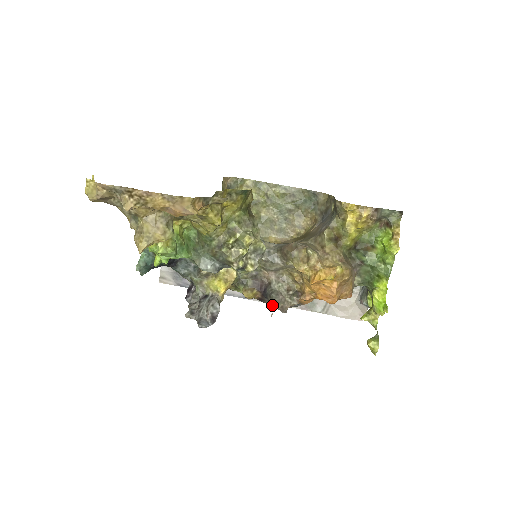
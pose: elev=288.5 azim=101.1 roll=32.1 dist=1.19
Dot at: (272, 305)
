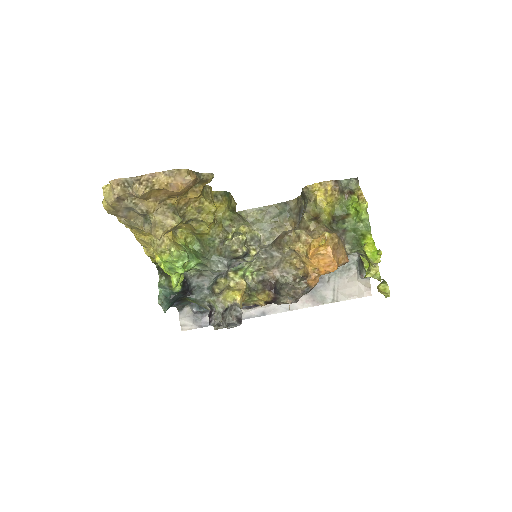
Dot at: (286, 300)
